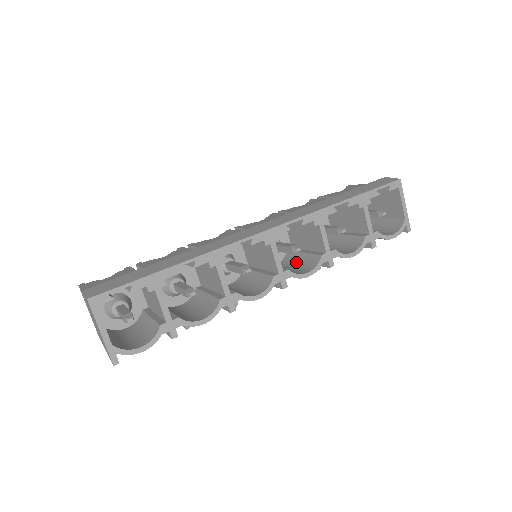
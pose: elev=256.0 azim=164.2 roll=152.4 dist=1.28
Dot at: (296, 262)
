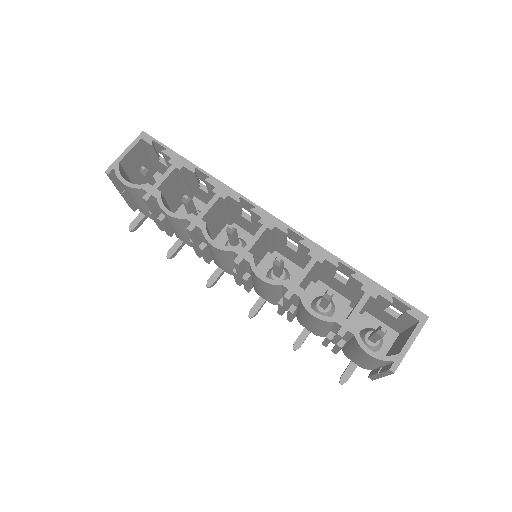
Dot at: occluded
